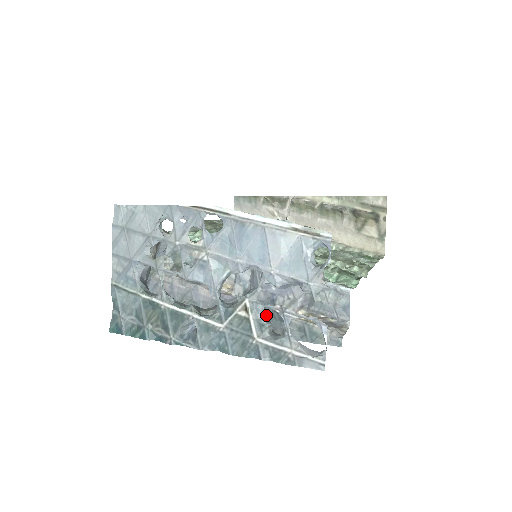
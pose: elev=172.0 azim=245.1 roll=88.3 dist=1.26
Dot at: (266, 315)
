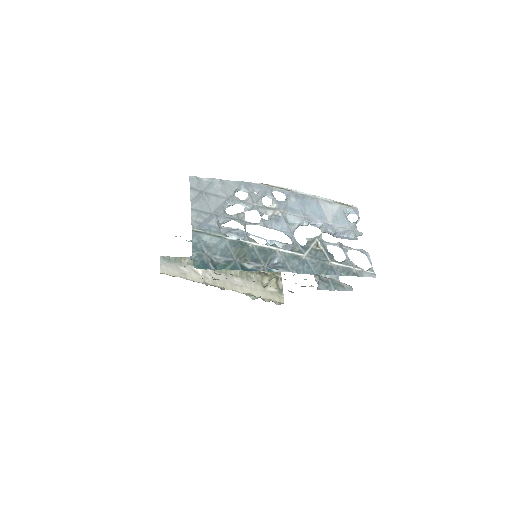
Dot at: occluded
